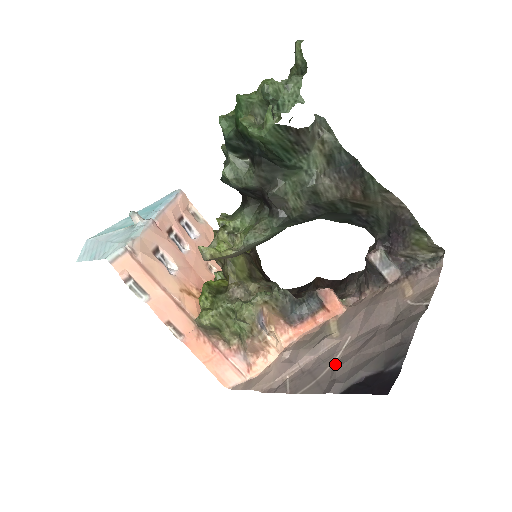
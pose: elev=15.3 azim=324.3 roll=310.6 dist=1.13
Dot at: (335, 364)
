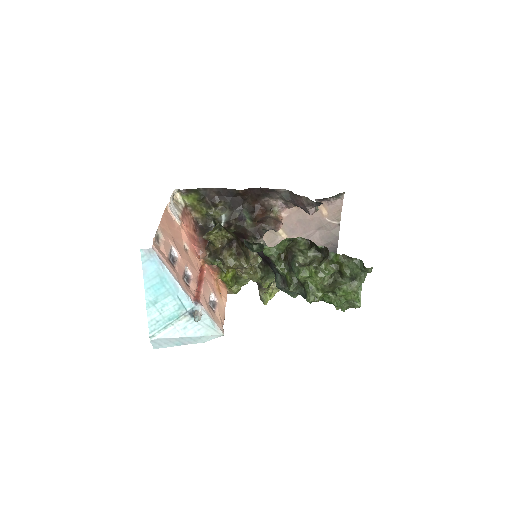
Dot at: occluded
